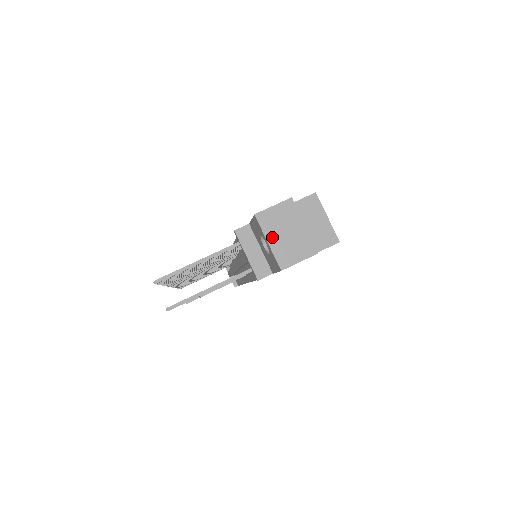
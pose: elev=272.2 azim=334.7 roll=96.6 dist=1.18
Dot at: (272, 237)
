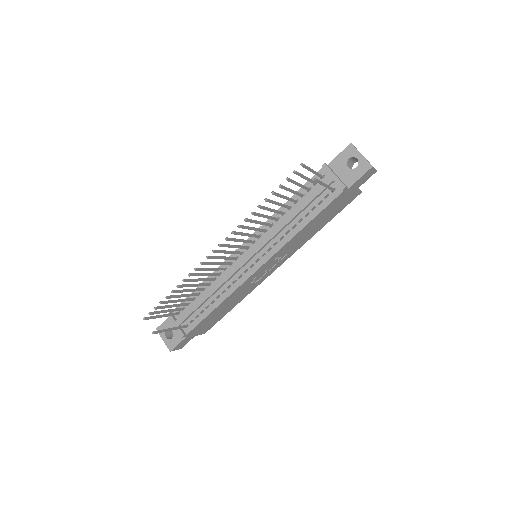
Dot at: (361, 154)
